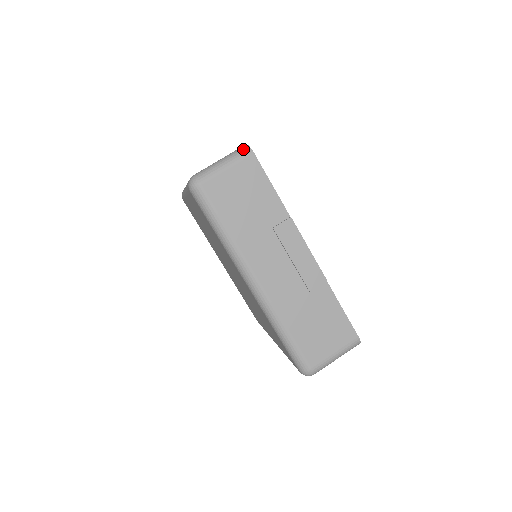
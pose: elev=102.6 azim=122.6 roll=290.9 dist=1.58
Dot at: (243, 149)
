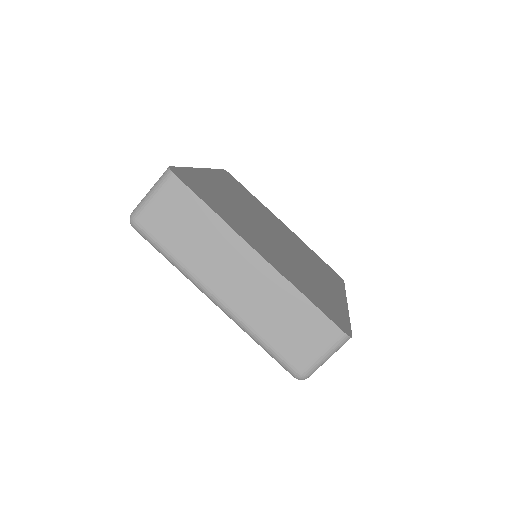
Dot at: (165, 173)
